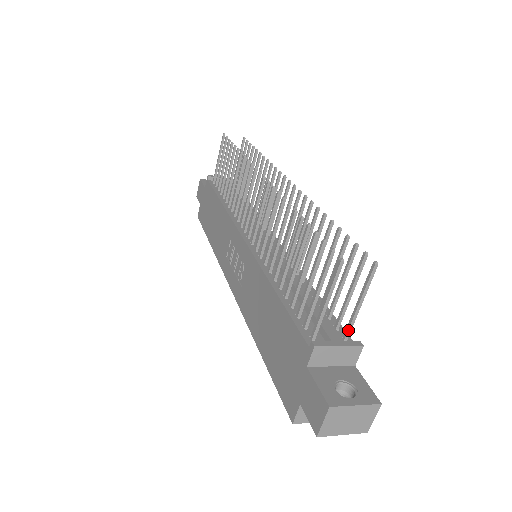
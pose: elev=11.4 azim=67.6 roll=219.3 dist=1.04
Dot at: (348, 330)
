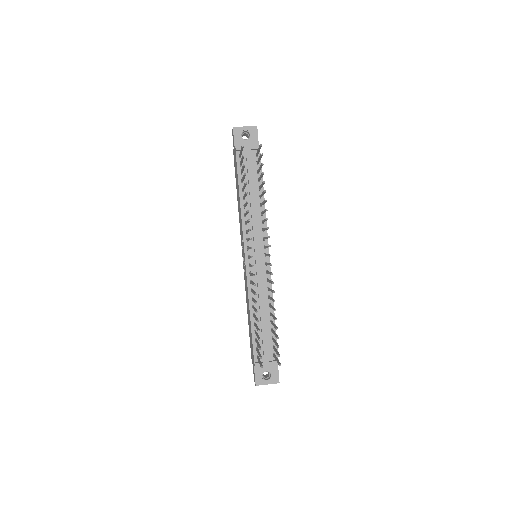
Dot at: (274, 357)
